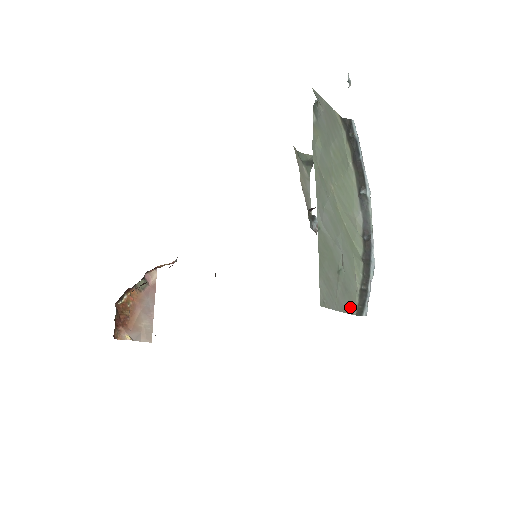
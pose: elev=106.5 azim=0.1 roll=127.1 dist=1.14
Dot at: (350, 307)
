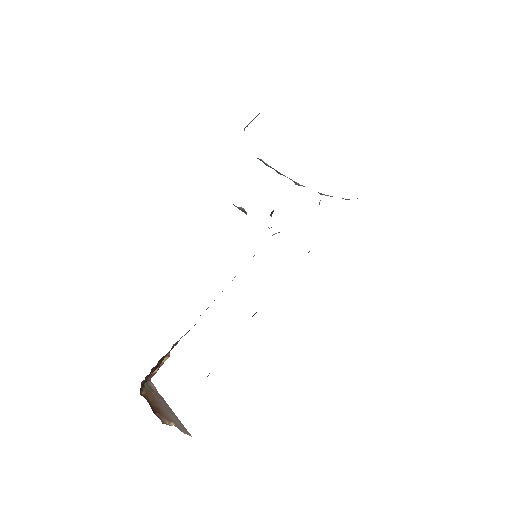
Dot at: occluded
